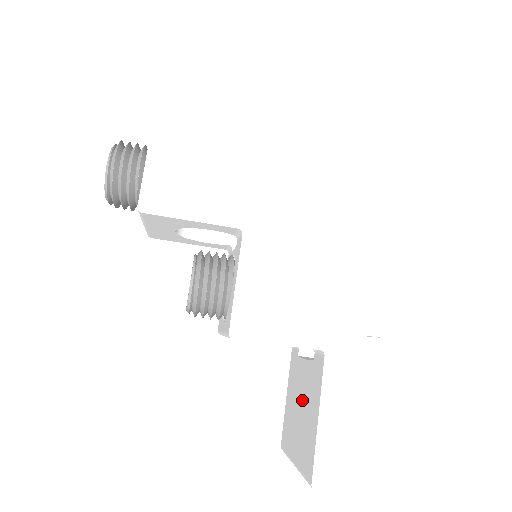
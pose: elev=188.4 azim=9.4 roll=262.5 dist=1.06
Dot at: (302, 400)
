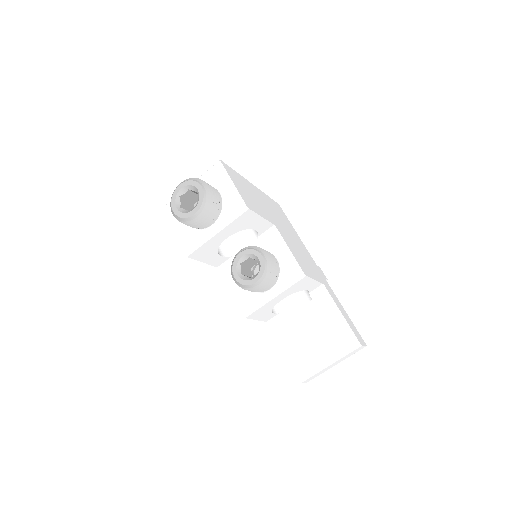
Dot at: (313, 328)
